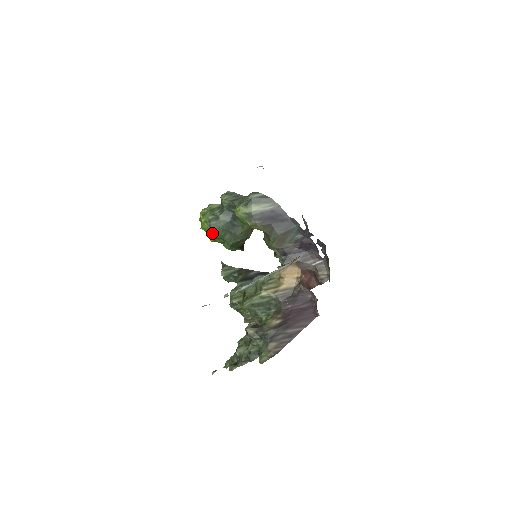
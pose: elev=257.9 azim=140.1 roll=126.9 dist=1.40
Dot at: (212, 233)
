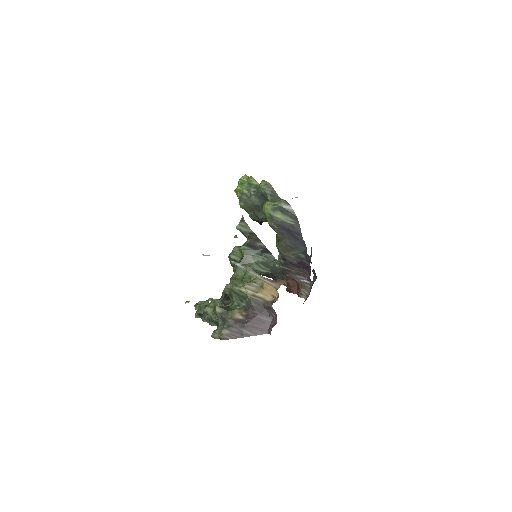
Dot at: (240, 204)
